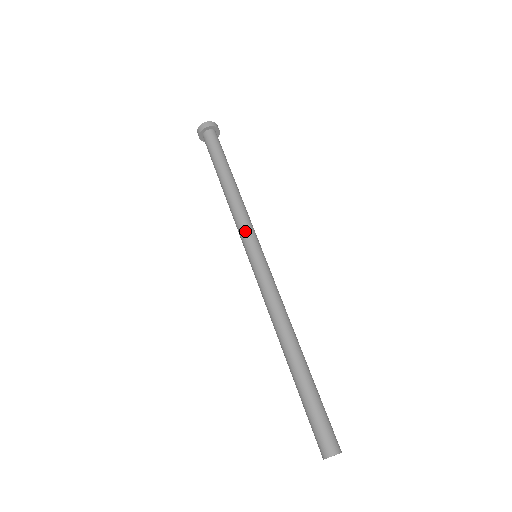
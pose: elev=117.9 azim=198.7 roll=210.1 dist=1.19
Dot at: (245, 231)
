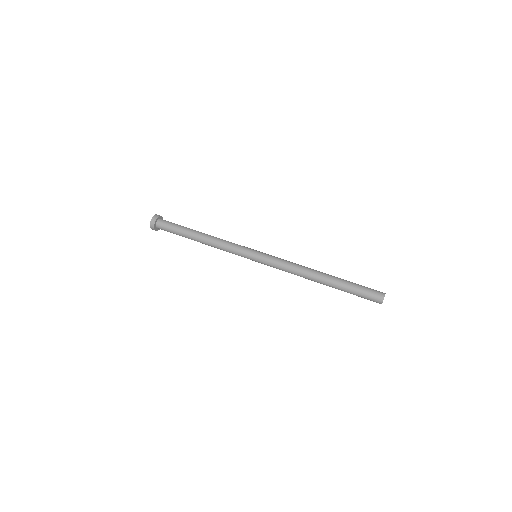
Dot at: (240, 246)
